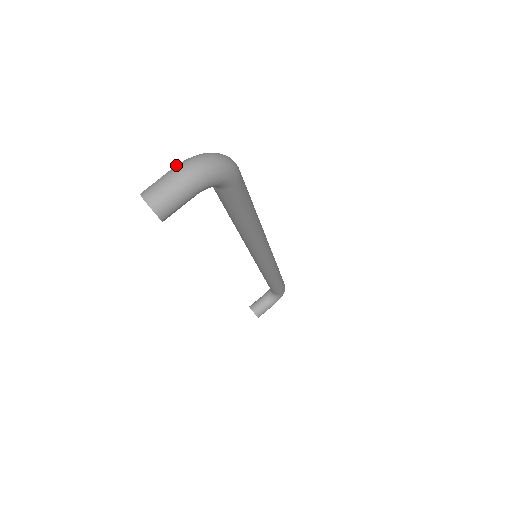
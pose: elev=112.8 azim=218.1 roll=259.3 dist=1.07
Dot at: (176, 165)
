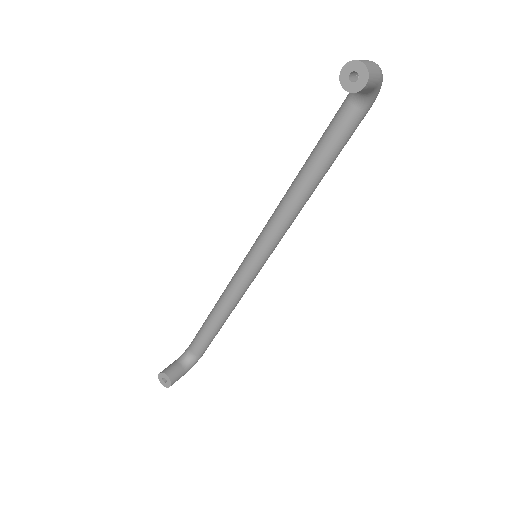
Dot at: occluded
